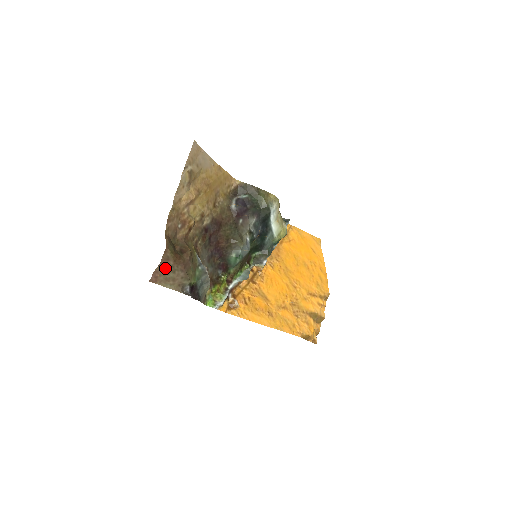
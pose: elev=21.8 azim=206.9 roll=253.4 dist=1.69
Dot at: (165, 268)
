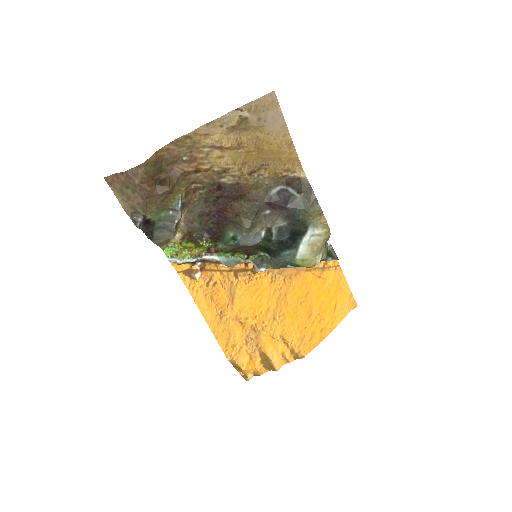
Dot at: (127, 180)
